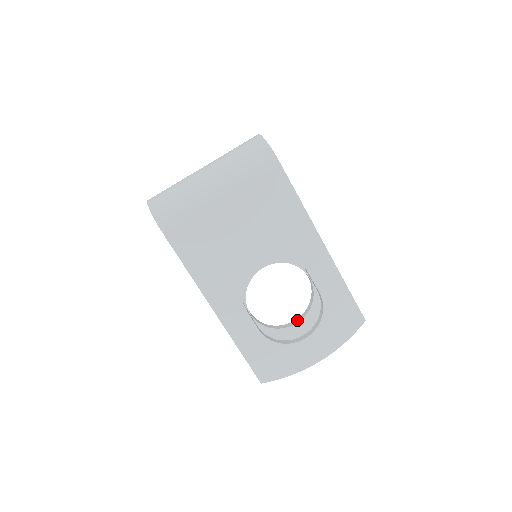
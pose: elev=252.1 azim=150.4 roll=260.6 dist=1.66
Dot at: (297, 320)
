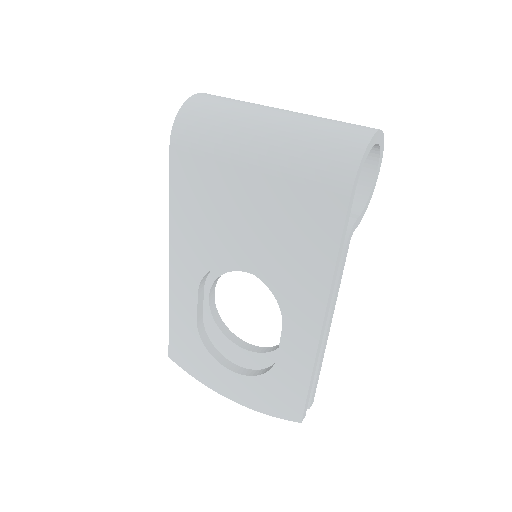
Dot at: (249, 346)
